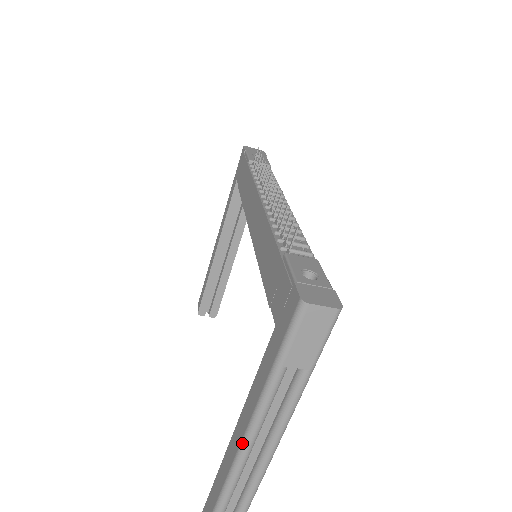
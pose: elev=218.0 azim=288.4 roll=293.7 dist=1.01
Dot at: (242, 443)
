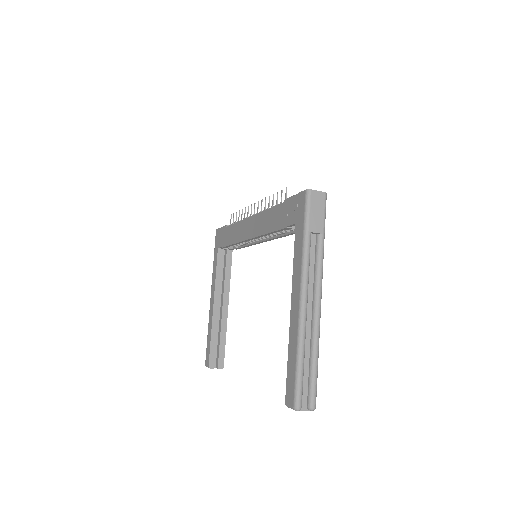
Dot at: (300, 300)
